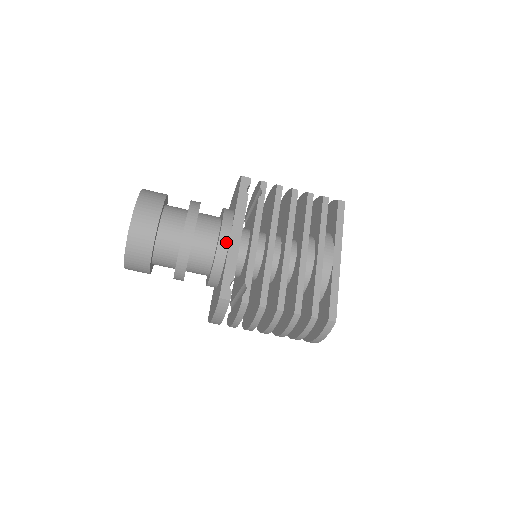
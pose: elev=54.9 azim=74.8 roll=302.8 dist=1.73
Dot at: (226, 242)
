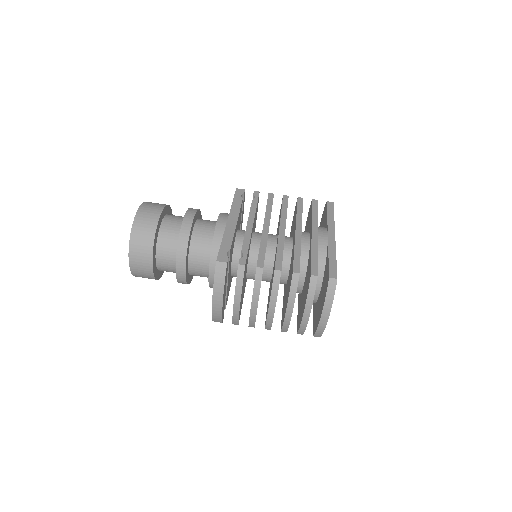
Dot at: (223, 227)
